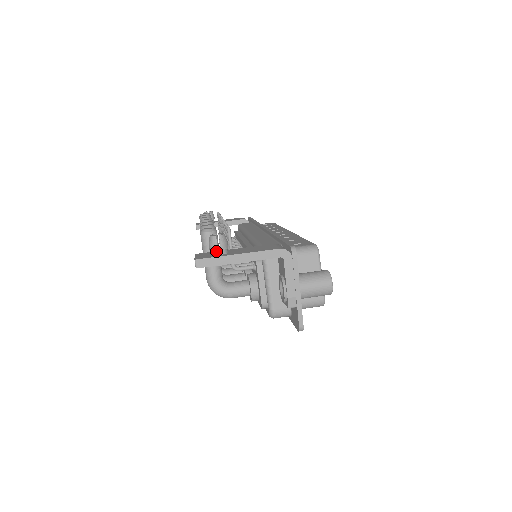
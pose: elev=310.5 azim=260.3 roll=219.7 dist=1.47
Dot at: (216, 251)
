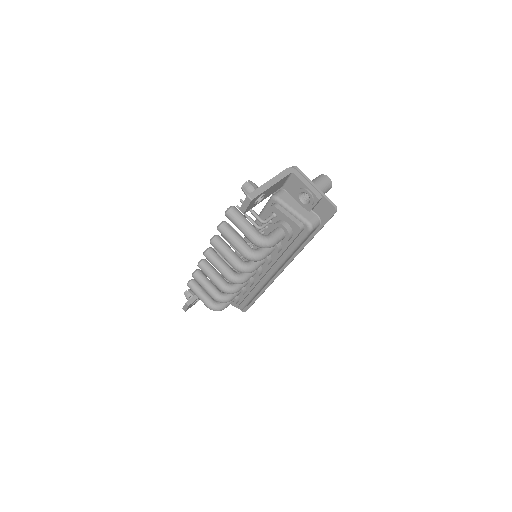
Dot at: (253, 190)
